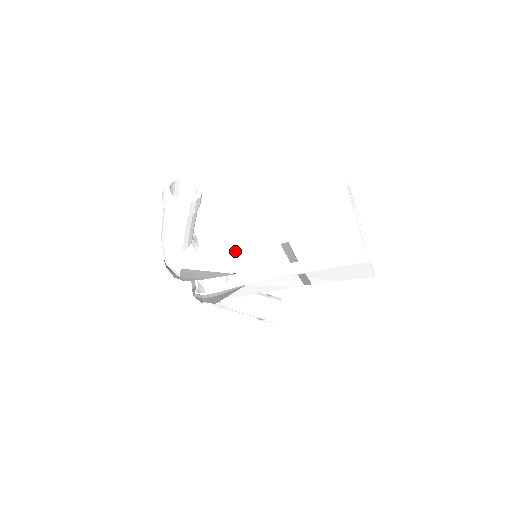
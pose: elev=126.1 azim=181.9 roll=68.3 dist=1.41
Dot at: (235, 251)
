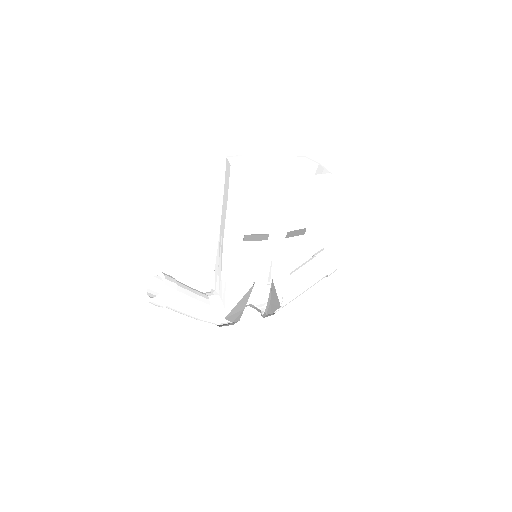
Dot at: (231, 275)
